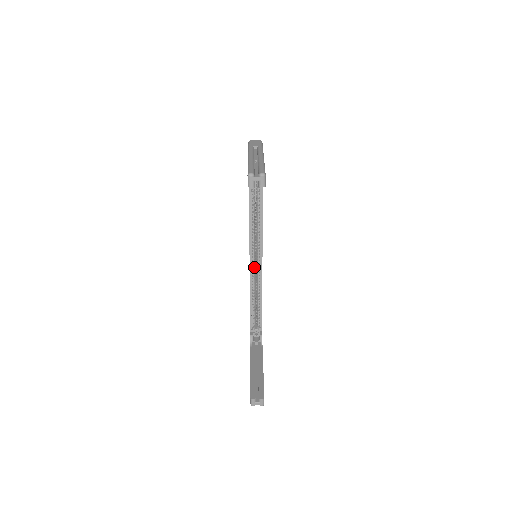
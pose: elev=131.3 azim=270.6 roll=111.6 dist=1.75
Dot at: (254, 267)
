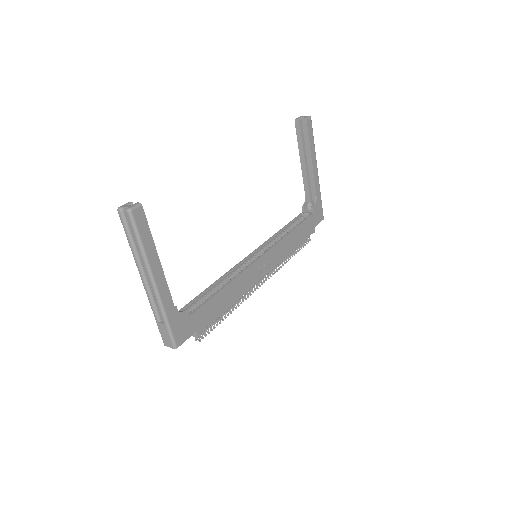
Dot at: (245, 264)
